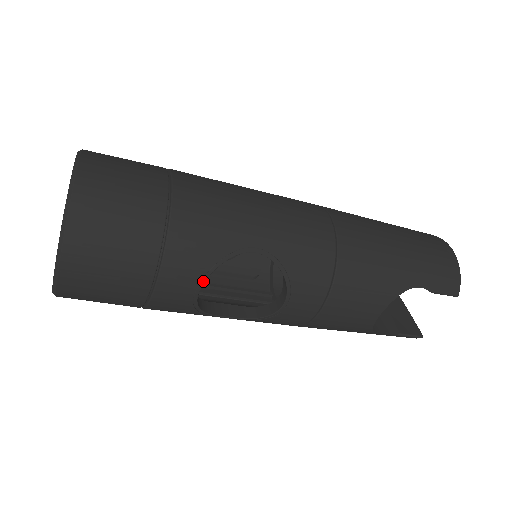
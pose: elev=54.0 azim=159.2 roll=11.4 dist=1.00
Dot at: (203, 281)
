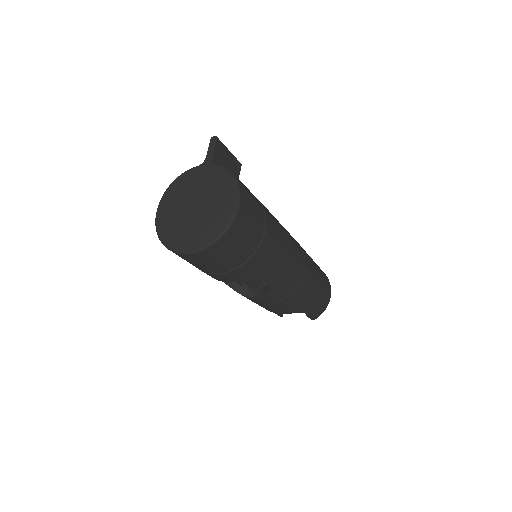
Dot at: occluded
